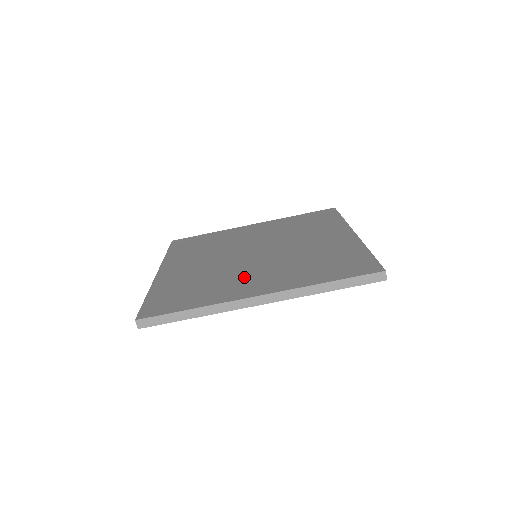
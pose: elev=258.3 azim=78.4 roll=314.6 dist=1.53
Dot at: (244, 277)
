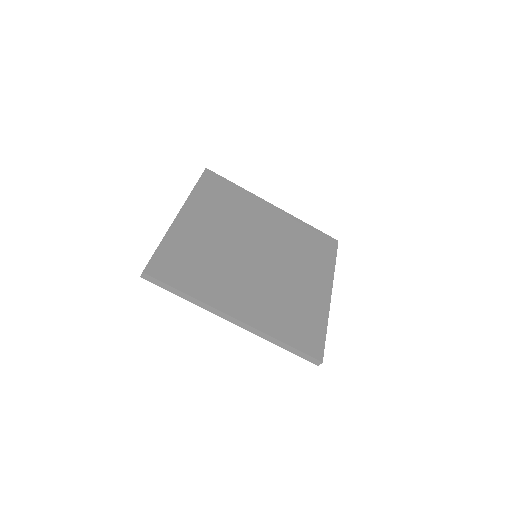
Dot at: (236, 284)
